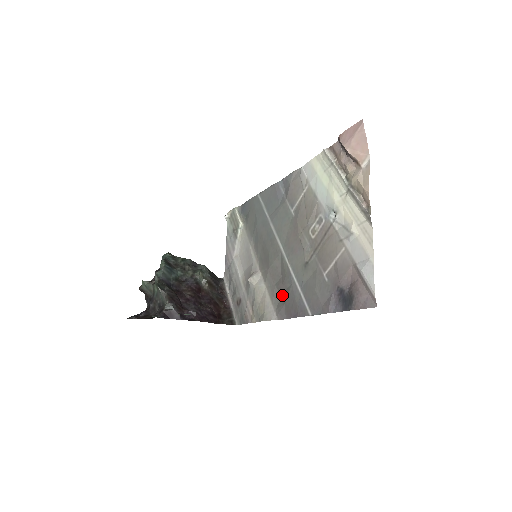
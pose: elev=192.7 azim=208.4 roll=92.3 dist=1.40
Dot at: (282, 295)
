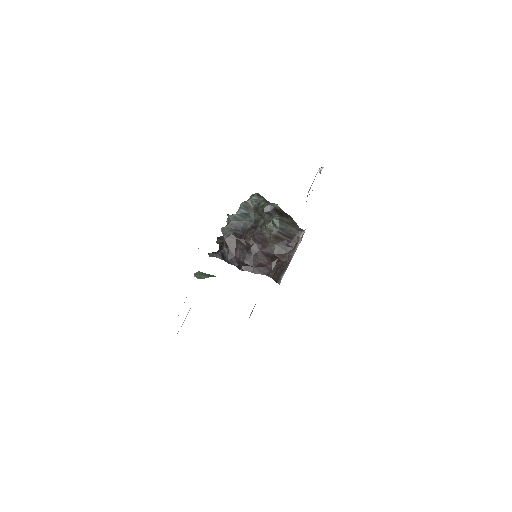
Dot at: occluded
